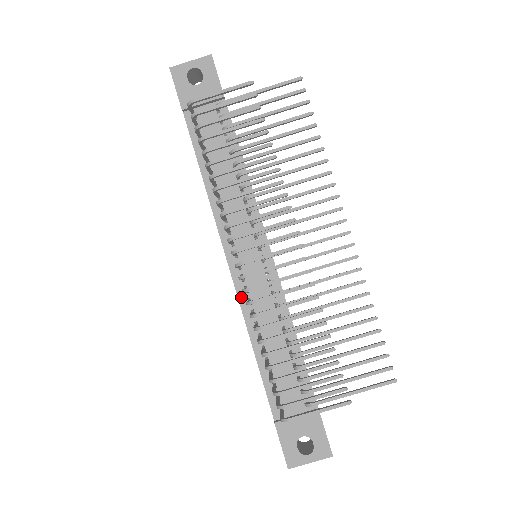
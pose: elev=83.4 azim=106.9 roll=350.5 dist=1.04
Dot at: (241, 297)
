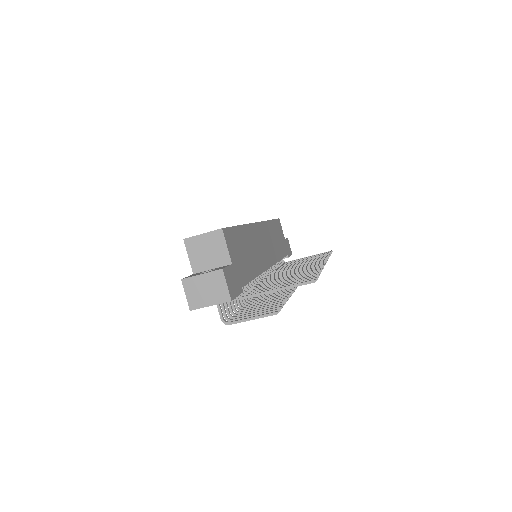
Dot at: occluded
